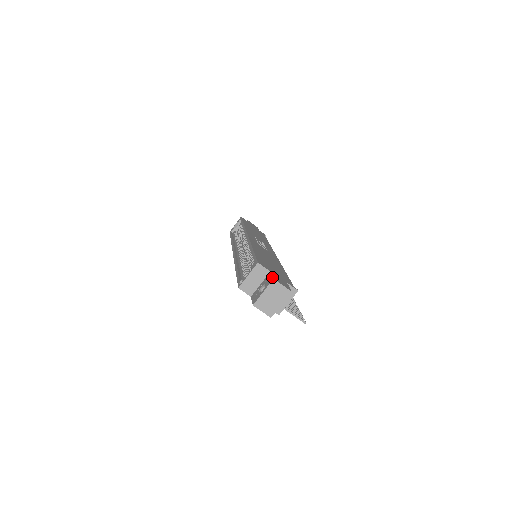
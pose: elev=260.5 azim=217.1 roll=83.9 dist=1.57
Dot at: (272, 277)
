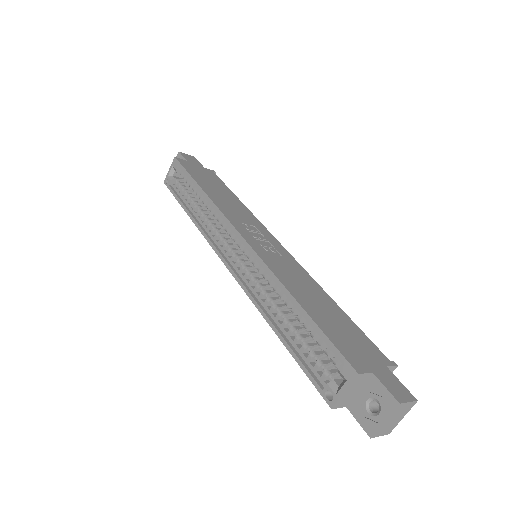
Dot at: (392, 397)
